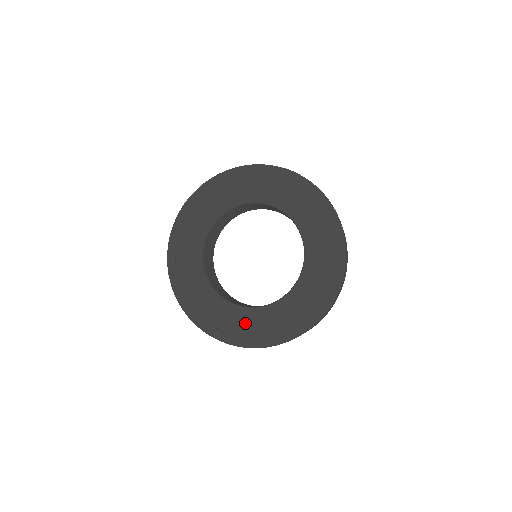
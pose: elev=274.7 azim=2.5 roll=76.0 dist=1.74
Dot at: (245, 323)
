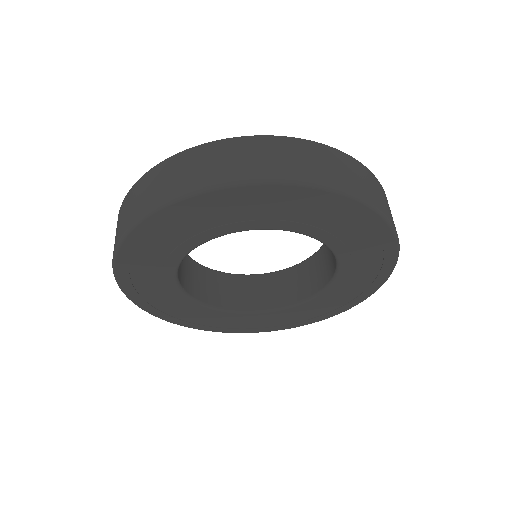
Dot at: (211, 318)
